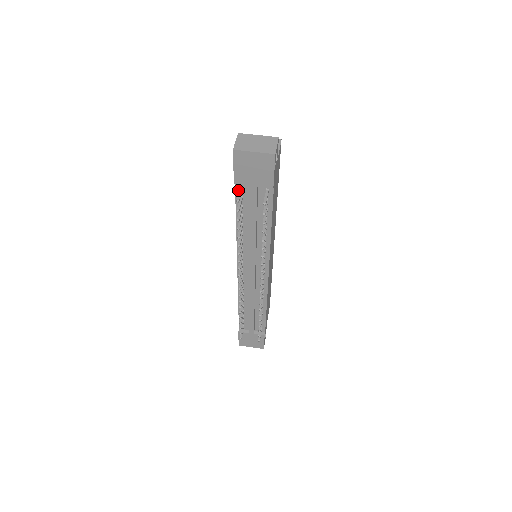
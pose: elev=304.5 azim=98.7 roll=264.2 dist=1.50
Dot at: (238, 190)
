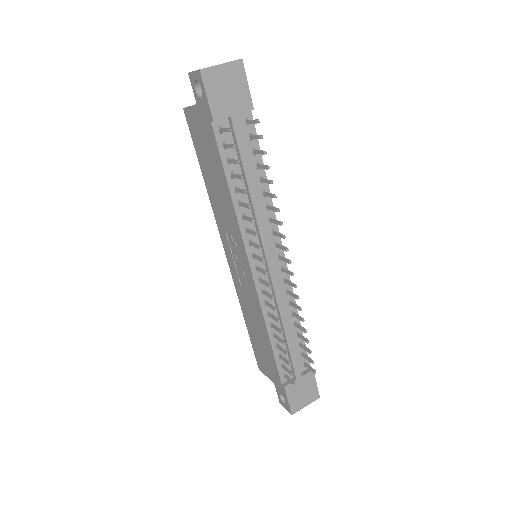
Dot at: (218, 135)
